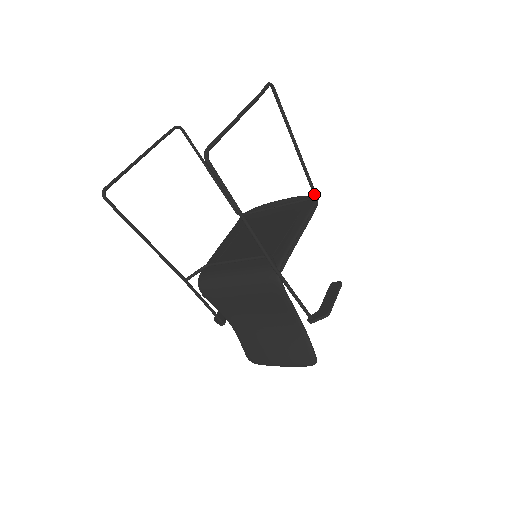
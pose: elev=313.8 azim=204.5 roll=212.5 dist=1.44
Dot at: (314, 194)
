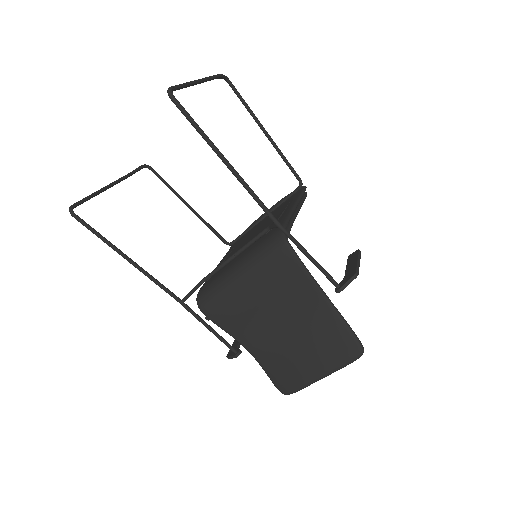
Dot at: (300, 181)
